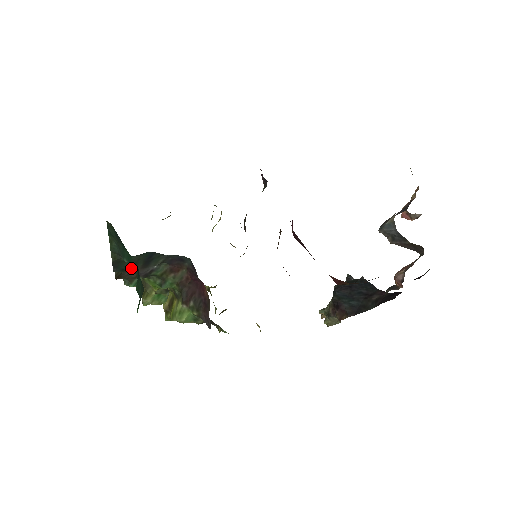
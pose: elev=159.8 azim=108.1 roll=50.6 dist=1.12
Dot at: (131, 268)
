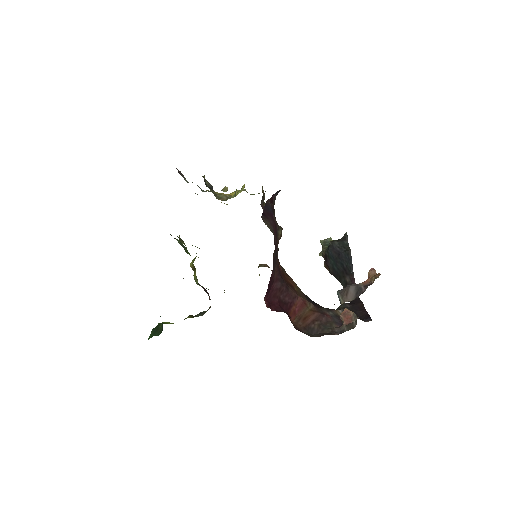
Dot at: occluded
